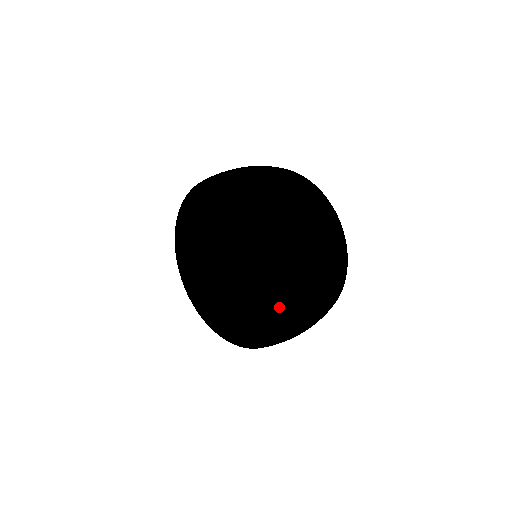
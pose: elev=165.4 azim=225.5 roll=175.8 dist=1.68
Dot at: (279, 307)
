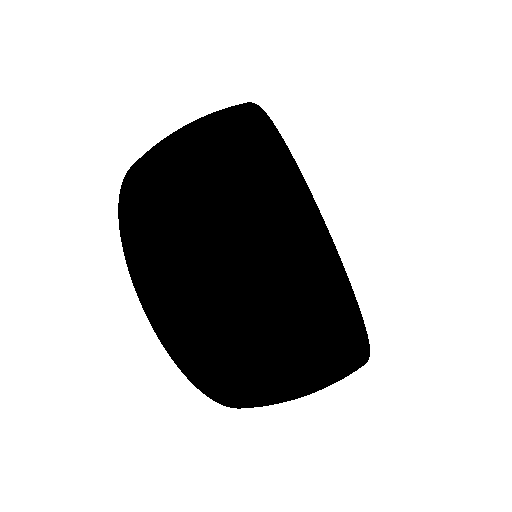
Dot at: occluded
